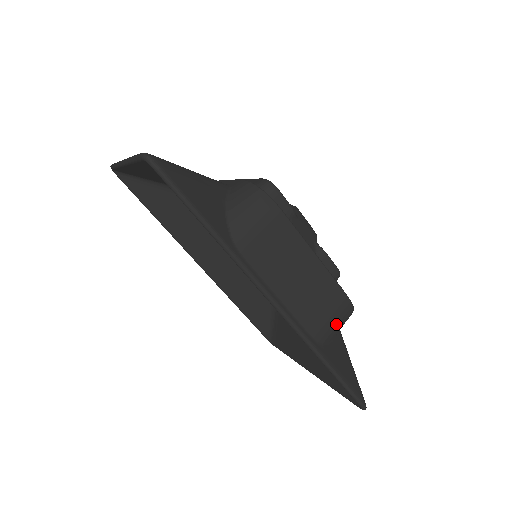
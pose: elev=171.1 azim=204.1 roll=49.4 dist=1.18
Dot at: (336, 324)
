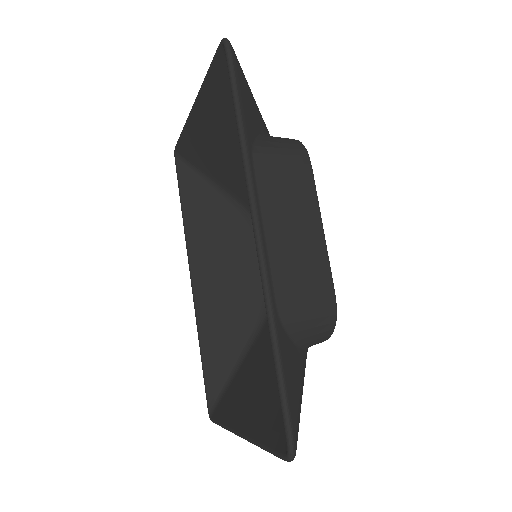
Dot at: (309, 317)
